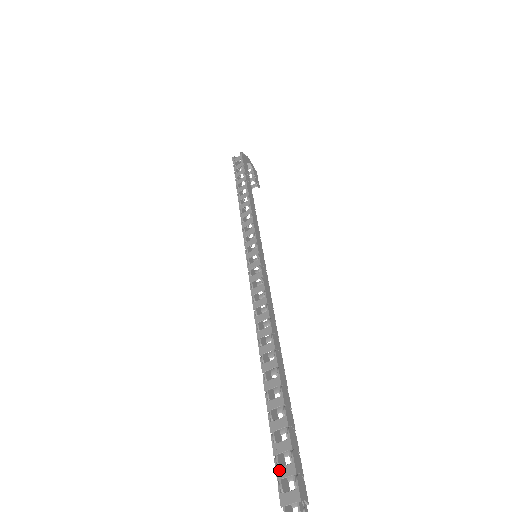
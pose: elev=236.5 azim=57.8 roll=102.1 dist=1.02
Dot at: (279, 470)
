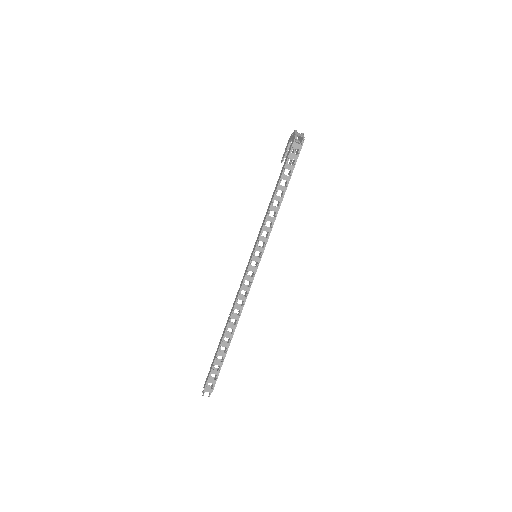
Dot at: (209, 380)
